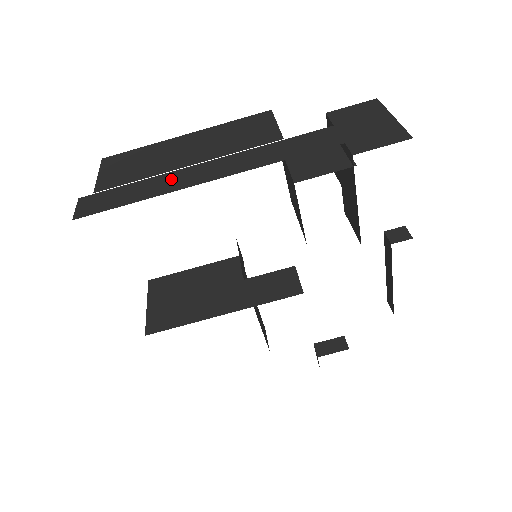
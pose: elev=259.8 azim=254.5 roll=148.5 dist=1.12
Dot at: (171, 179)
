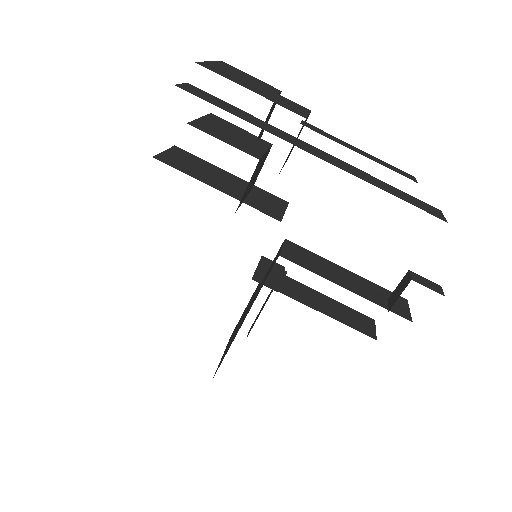
Dot at: occluded
